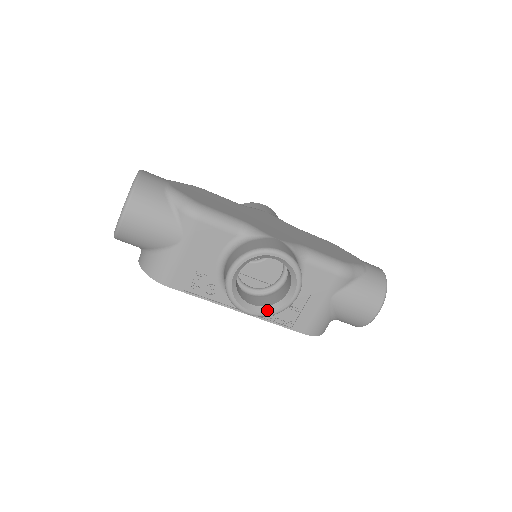
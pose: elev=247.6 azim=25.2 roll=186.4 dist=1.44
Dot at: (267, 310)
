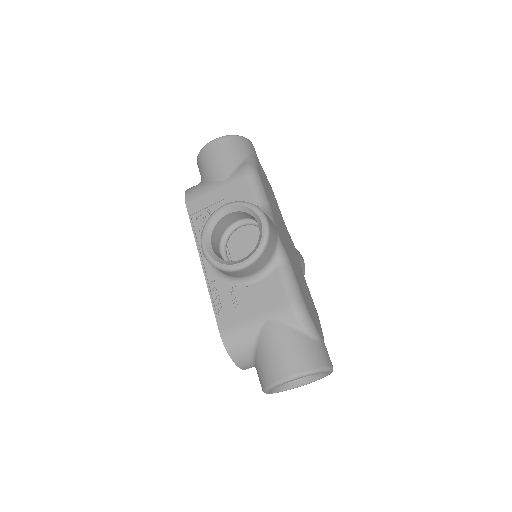
Dot at: (215, 258)
